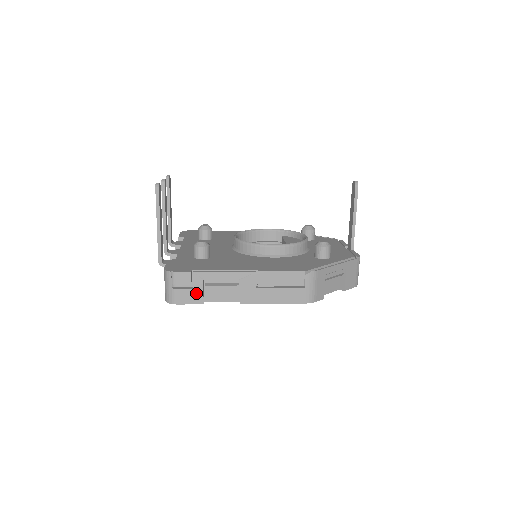
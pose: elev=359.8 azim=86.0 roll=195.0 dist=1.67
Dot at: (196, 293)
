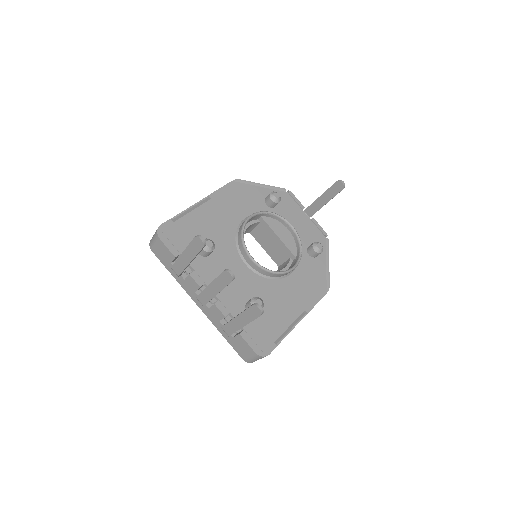
Dot at: occluded
